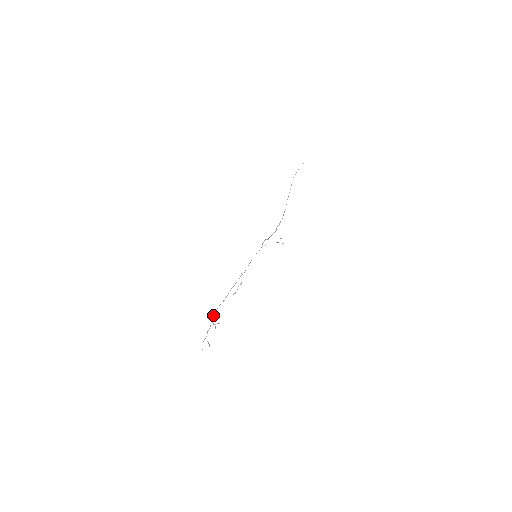
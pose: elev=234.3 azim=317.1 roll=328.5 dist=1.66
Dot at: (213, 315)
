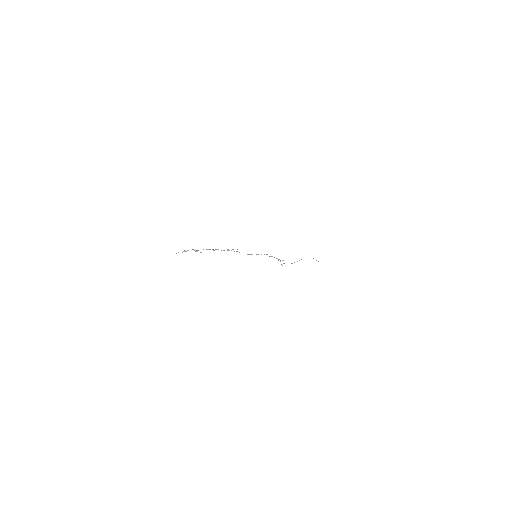
Dot at: occluded
